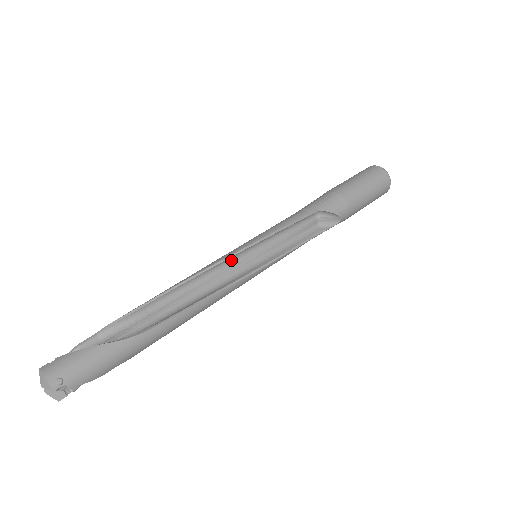
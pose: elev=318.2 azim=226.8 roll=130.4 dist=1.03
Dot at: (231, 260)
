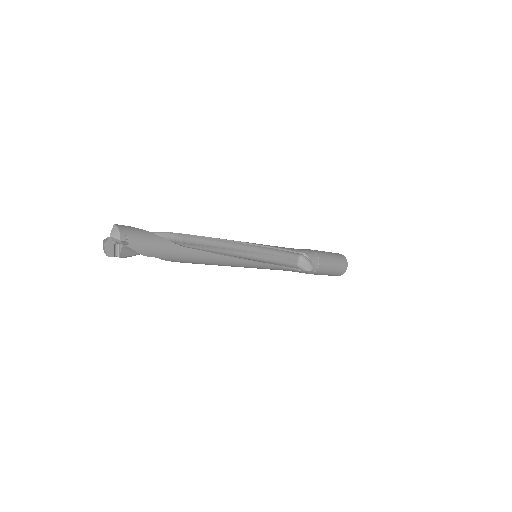
Dot at: (243, 246)
